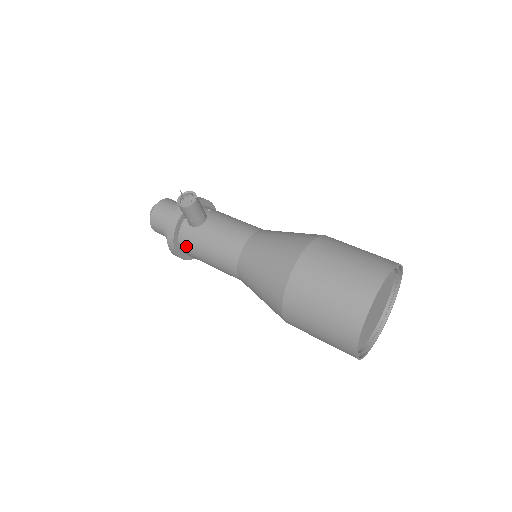
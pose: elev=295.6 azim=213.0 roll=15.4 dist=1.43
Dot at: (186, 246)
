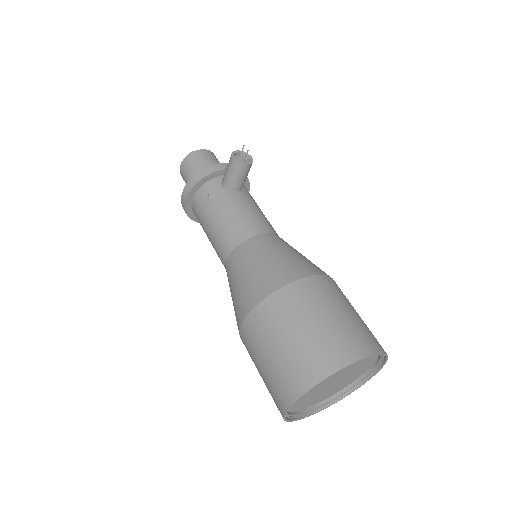
Dot at: (202, 198)
